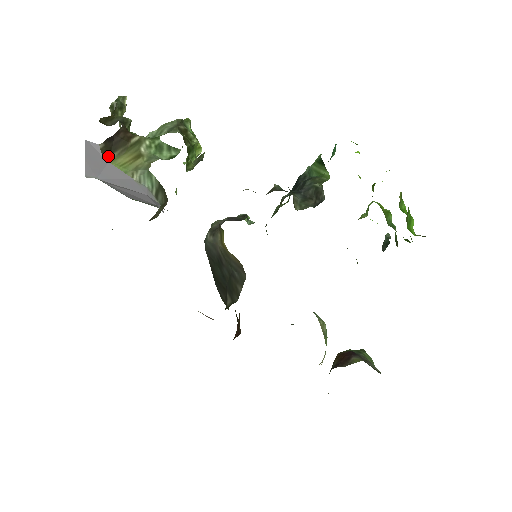
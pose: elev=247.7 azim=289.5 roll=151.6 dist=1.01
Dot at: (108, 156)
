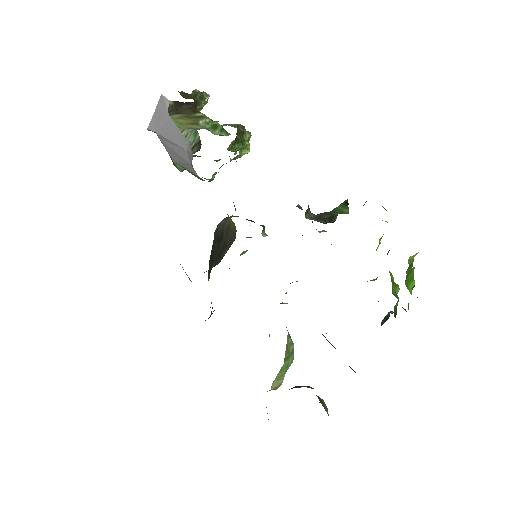
Dot at: (172, 114)
